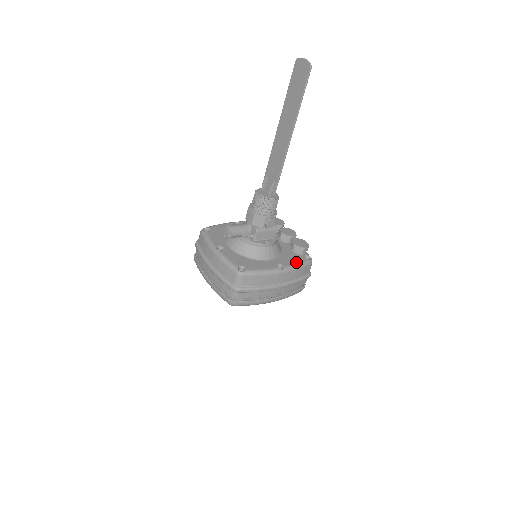
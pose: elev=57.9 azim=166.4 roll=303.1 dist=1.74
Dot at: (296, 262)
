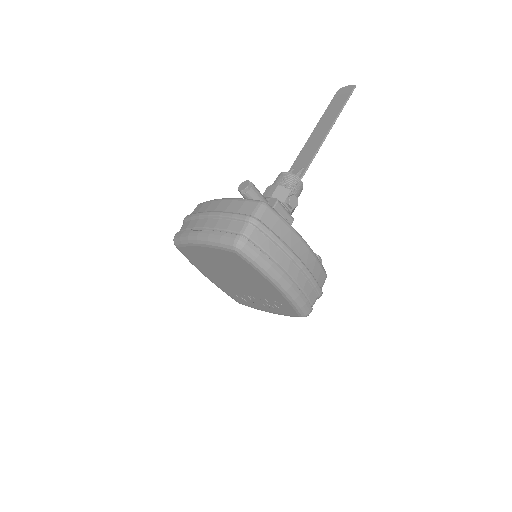
Dot at: occluded
